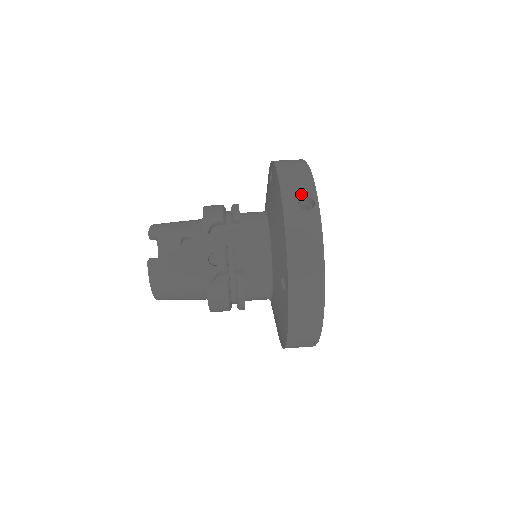
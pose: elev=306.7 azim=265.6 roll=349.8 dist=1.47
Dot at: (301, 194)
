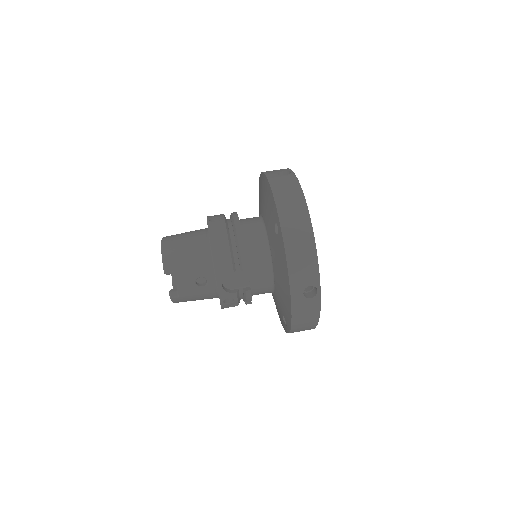
Dot at: (307, 285)
